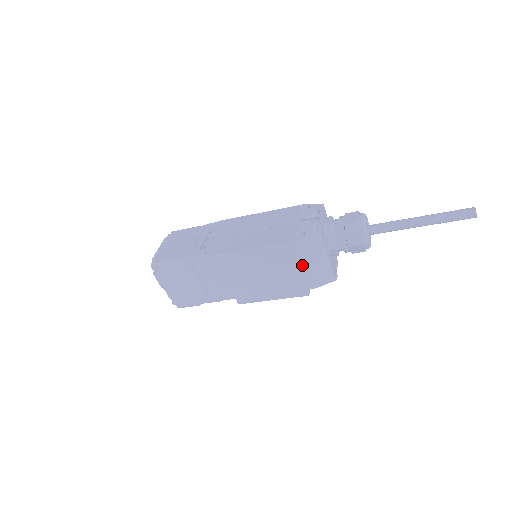
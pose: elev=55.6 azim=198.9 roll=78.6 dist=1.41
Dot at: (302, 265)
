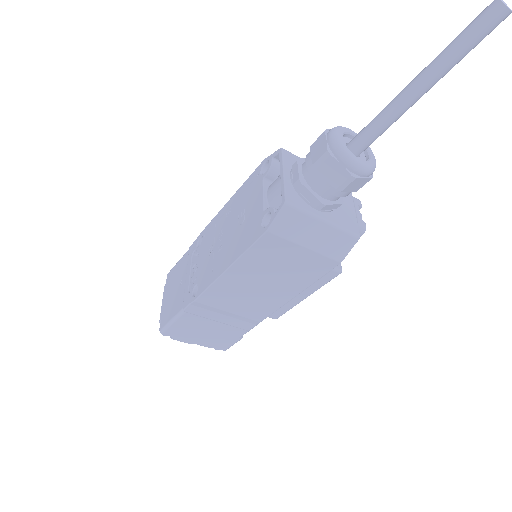
Dot at: (299, 251)
